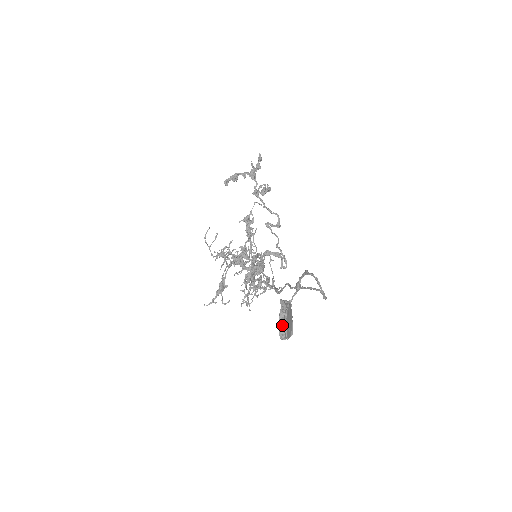
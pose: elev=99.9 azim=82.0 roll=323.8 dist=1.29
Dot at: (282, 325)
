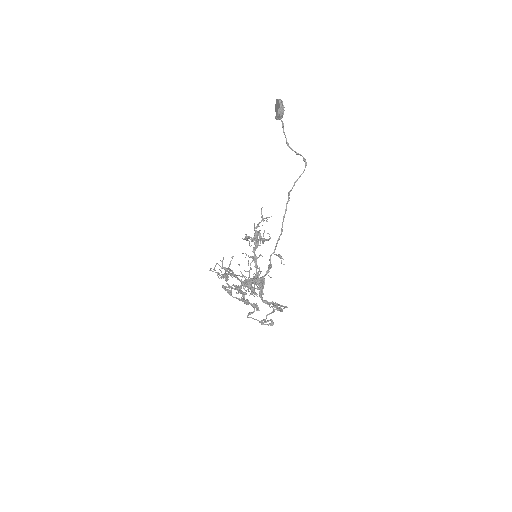
Dot at: (277, 102)
